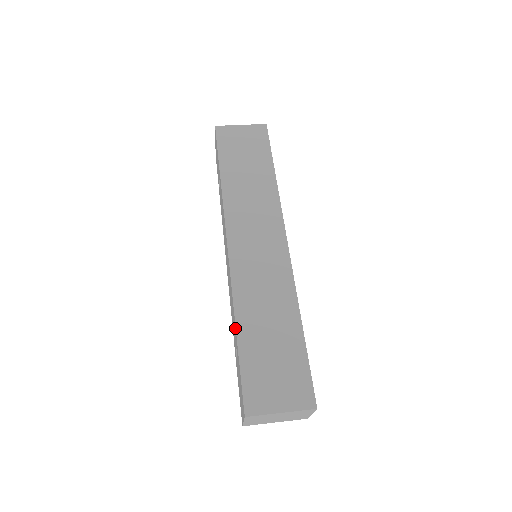
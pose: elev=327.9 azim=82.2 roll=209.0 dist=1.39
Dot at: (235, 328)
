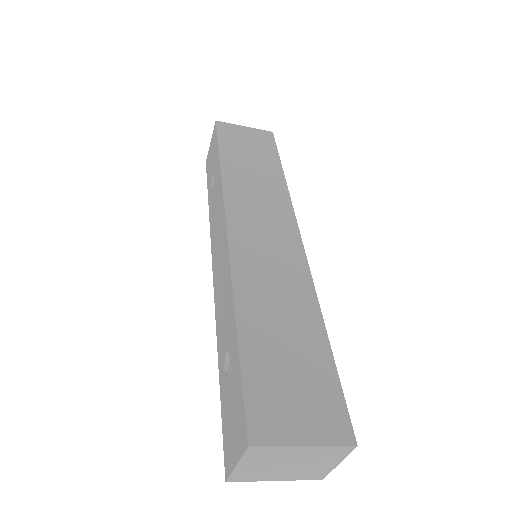
Dot at: (234, 322)
